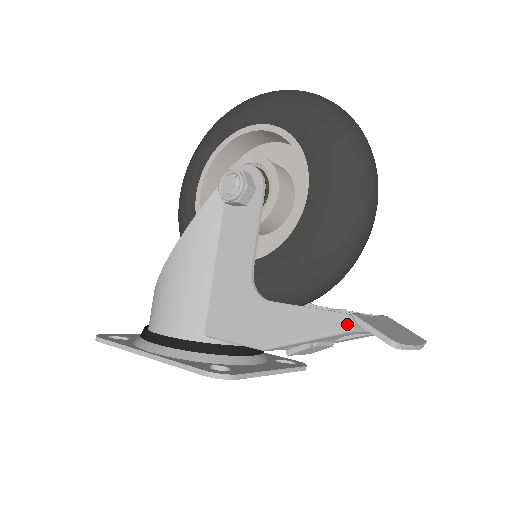
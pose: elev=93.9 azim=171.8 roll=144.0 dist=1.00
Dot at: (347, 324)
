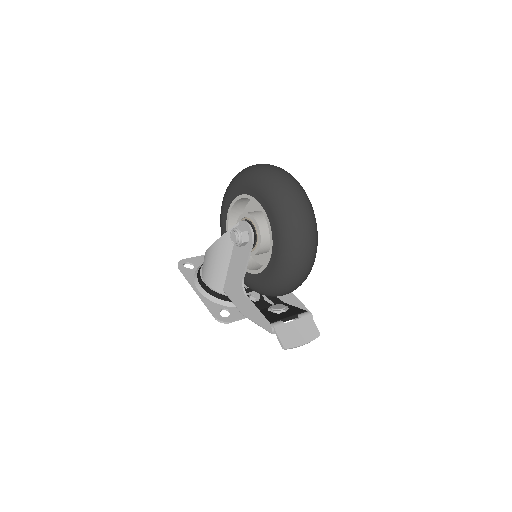
Dot at: (270, 331)
